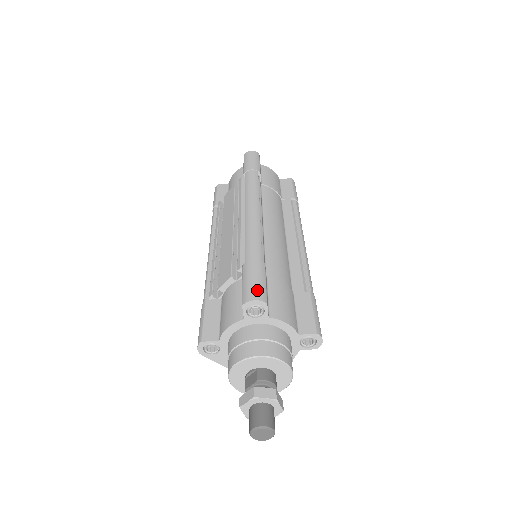
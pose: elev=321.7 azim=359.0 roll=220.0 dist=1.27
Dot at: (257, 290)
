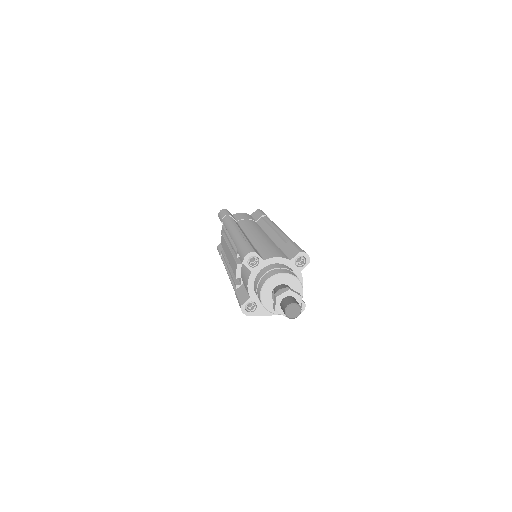
Dot at: (246, 251)
